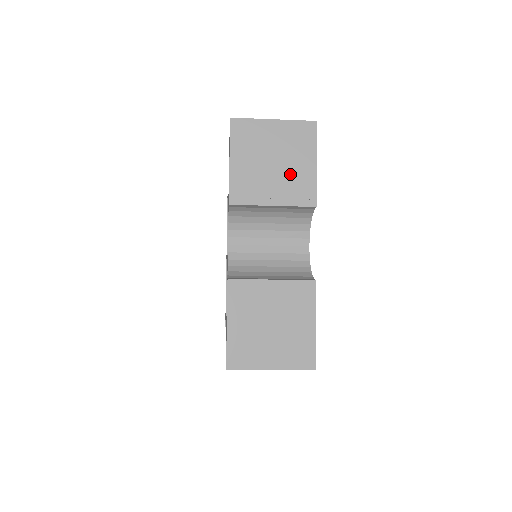
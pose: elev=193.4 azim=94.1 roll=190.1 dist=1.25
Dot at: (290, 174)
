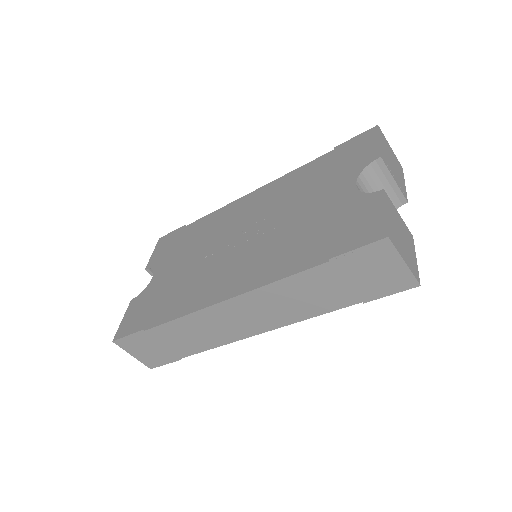
Dot at: (398, 176)
